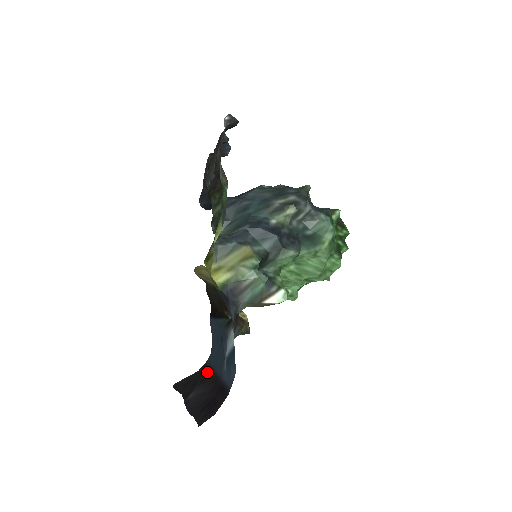
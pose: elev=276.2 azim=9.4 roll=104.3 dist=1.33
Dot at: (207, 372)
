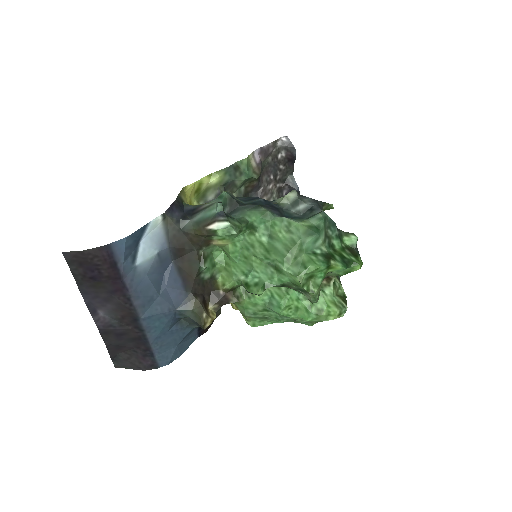
Dot at: (139, 334)
